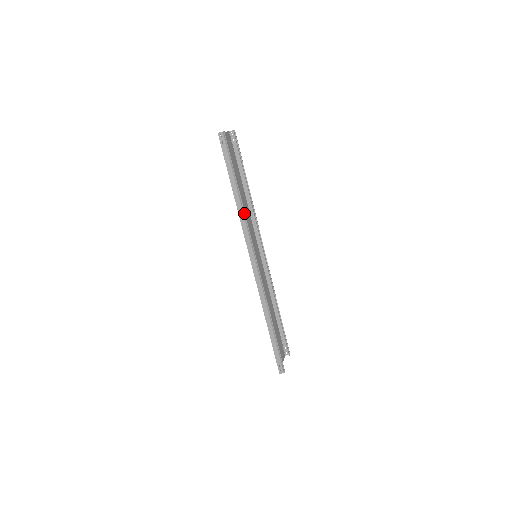
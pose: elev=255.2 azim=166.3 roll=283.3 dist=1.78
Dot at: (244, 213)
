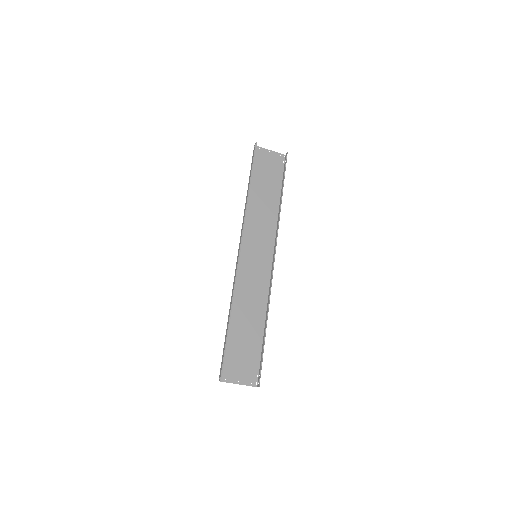
Dot at: (247, 206)
